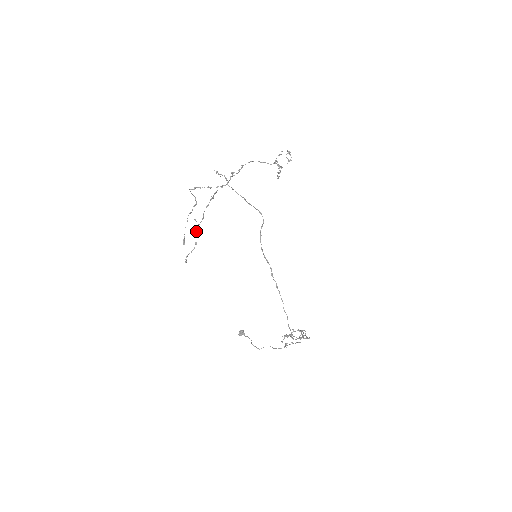
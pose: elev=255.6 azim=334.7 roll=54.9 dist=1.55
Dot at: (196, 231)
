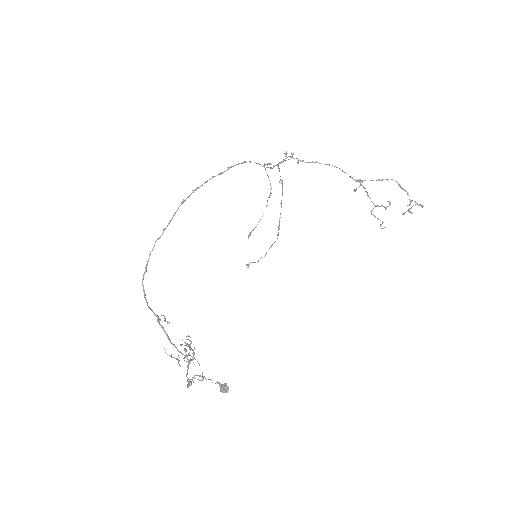
Dot at: (274, 242)
